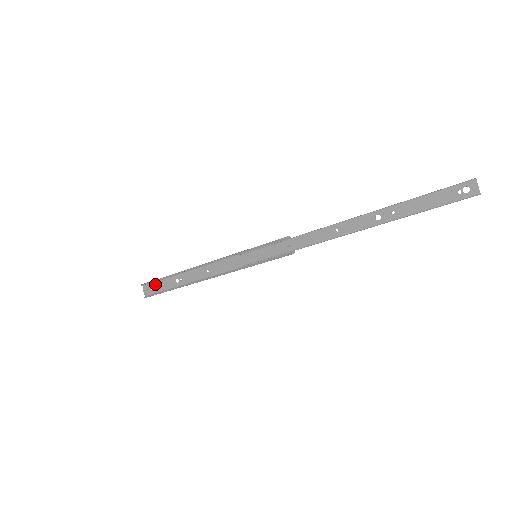
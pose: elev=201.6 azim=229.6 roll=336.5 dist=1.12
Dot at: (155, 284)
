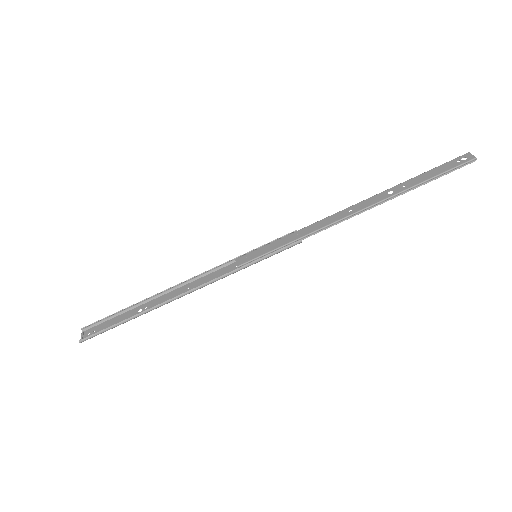
Dot at: (104, 324)
